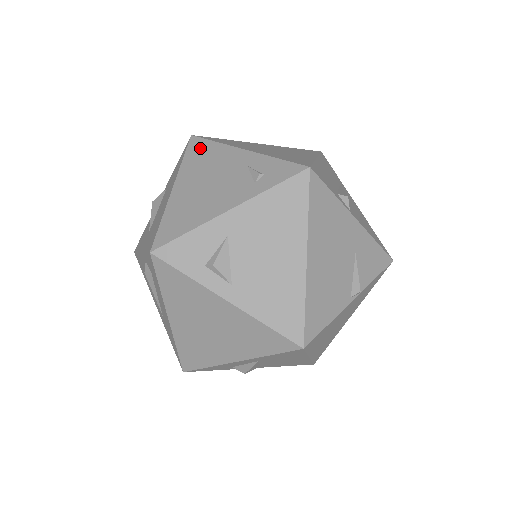
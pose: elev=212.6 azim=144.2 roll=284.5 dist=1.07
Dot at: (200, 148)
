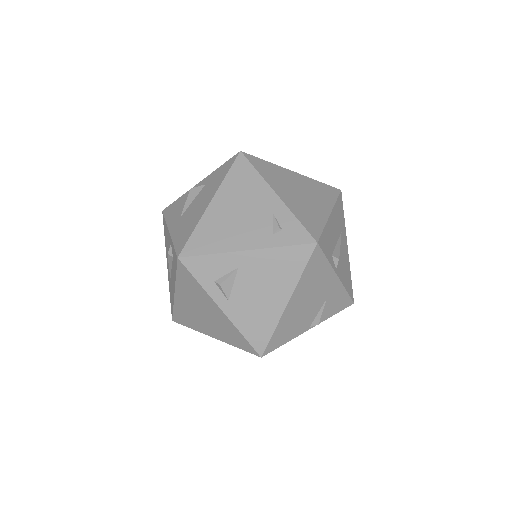
Dot at: (243, 171)
